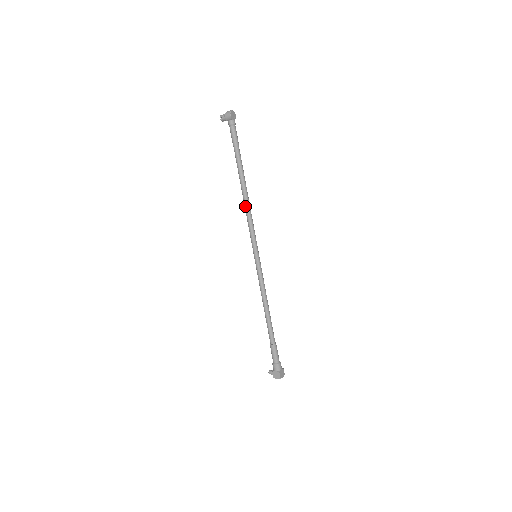
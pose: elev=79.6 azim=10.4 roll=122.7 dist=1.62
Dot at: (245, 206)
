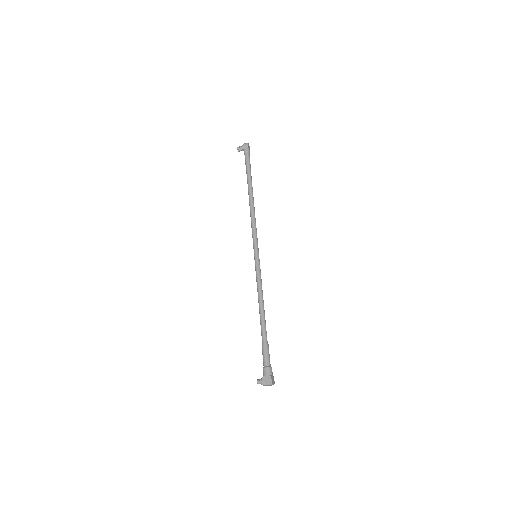
Dot at: (251, 212)
